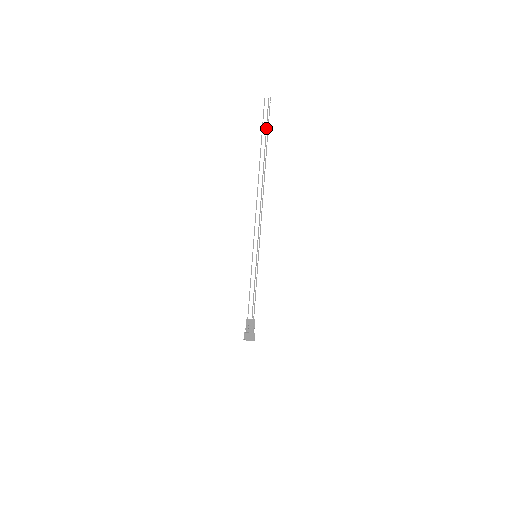
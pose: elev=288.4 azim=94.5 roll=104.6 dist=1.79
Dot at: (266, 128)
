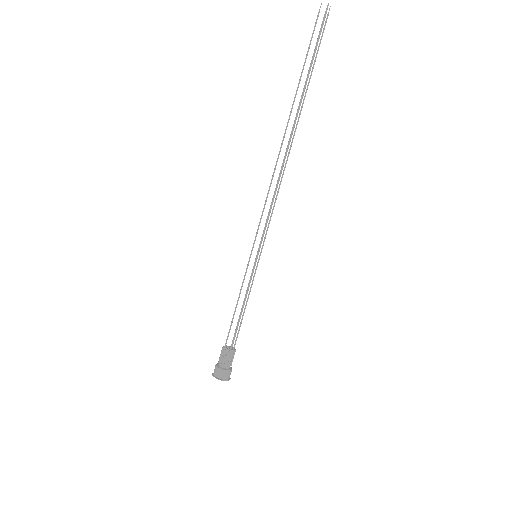
Dot at: (313, 56)
